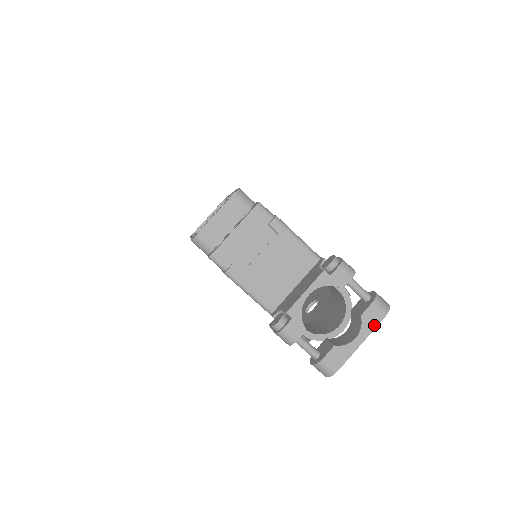
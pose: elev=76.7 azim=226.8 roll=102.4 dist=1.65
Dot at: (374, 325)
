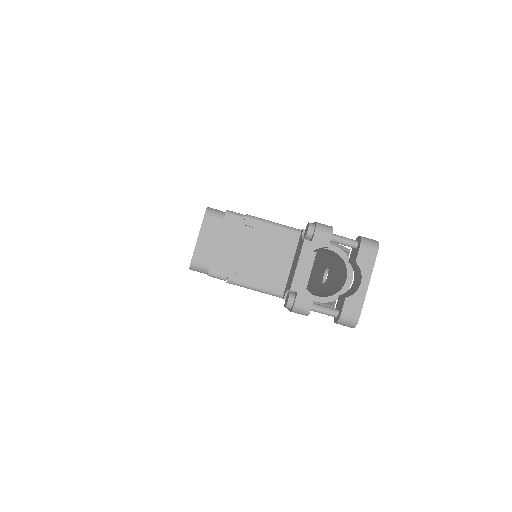
Dot at: (371, 264)
